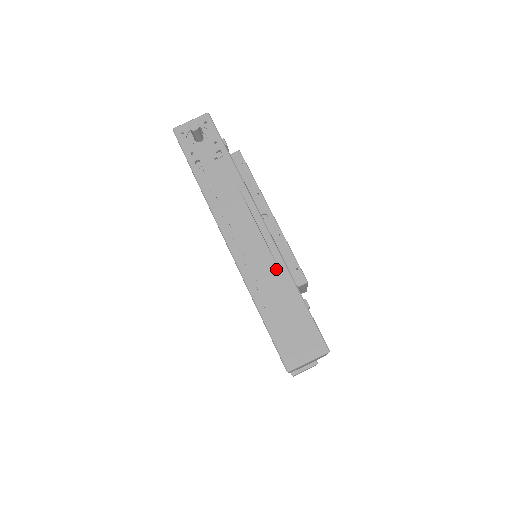
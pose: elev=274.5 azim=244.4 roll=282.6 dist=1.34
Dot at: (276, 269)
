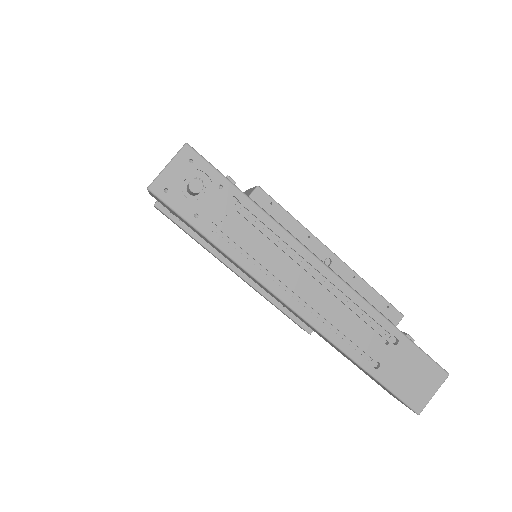
Dot at: (364, 316)
